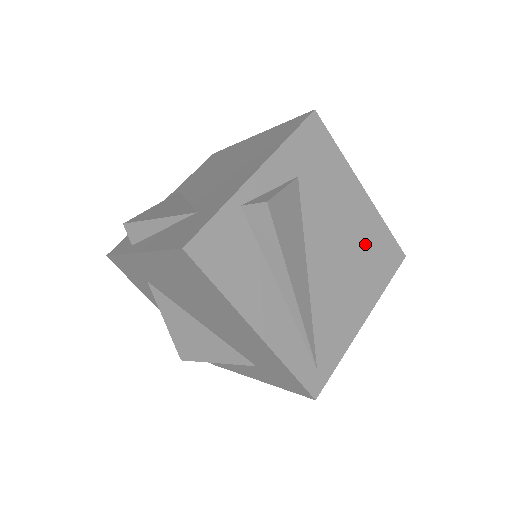
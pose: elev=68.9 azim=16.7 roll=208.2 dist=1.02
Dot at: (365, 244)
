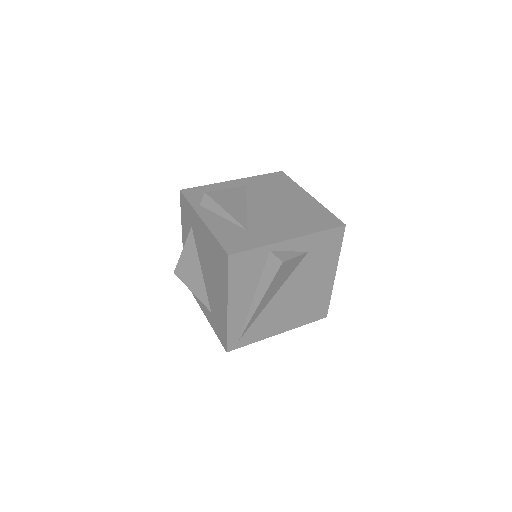
Dot at: (312, 300)
